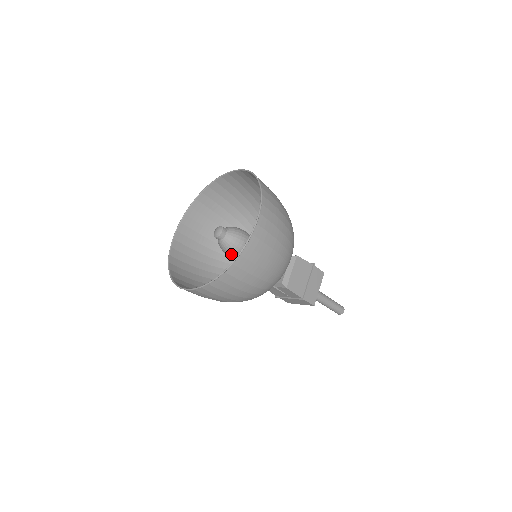
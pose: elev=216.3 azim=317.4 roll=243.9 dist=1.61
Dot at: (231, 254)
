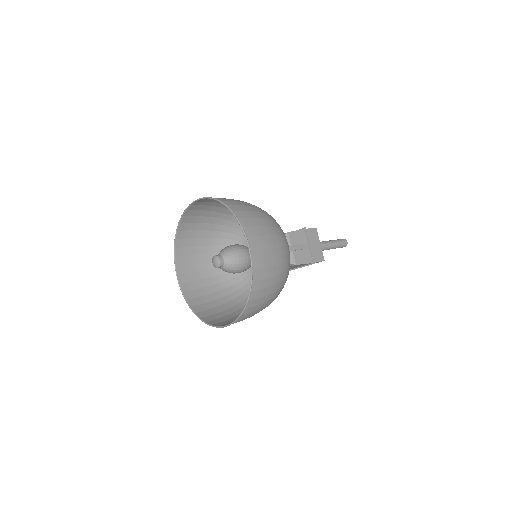
Dot at: occluded
